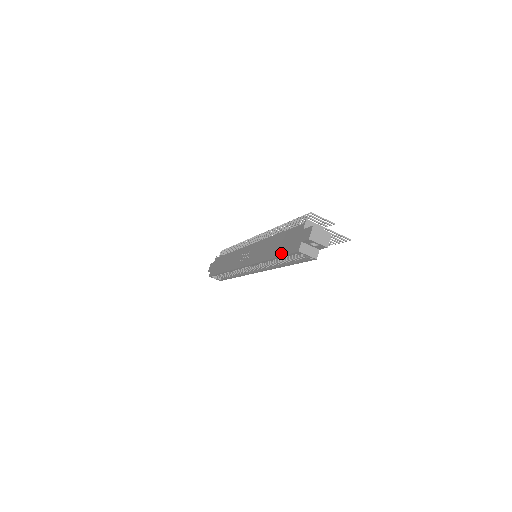
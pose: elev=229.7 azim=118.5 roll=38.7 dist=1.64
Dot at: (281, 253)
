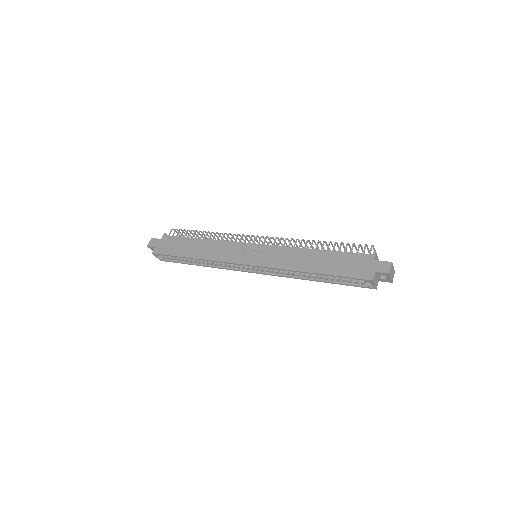
Dot at: (337, 273)
